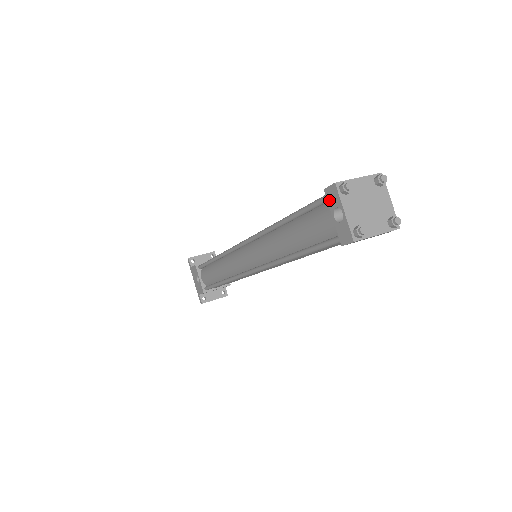
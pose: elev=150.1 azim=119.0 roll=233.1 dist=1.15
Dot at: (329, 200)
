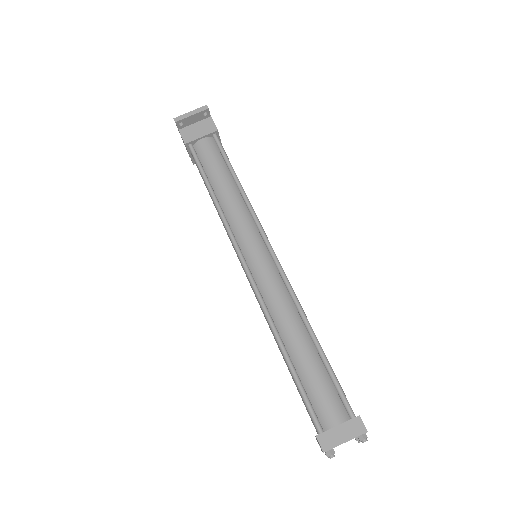
Dot at: (317, 439)
